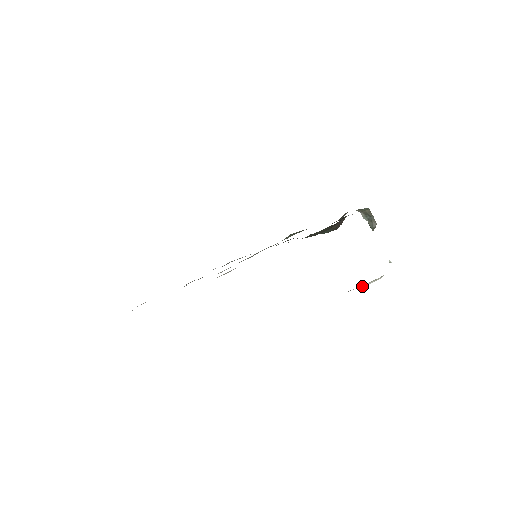
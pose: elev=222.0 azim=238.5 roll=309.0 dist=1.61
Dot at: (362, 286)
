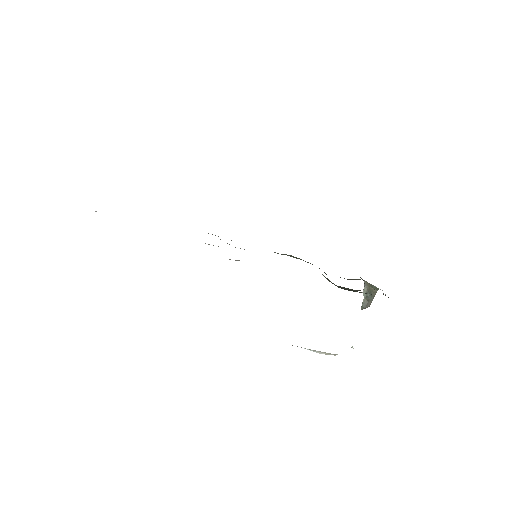
Dot at: (311, 350)
